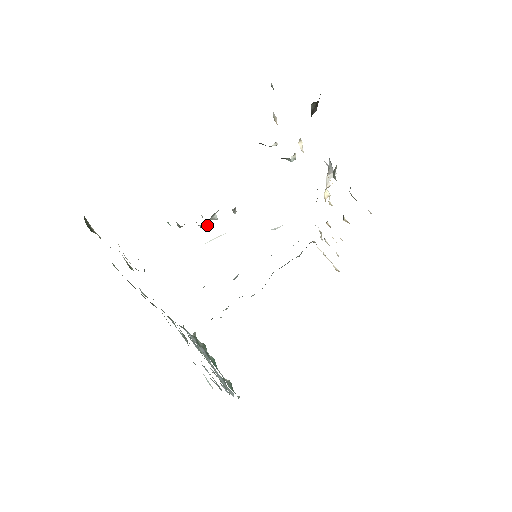
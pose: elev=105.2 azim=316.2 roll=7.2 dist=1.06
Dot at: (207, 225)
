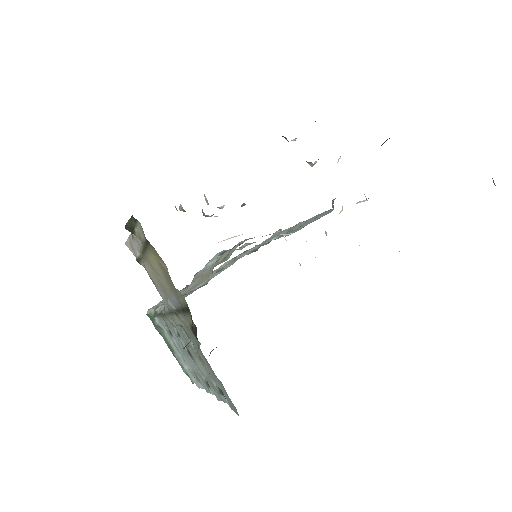
Dot at: occluded
